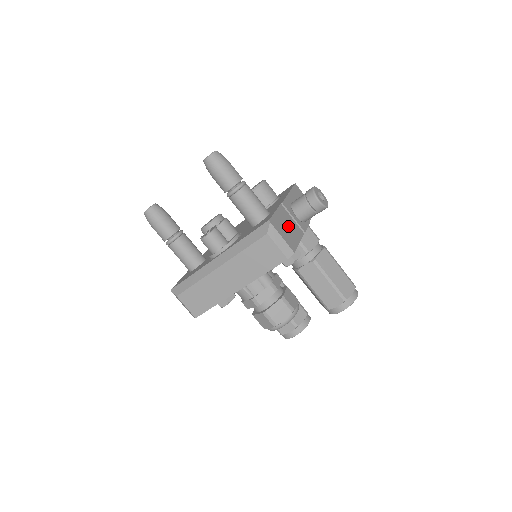
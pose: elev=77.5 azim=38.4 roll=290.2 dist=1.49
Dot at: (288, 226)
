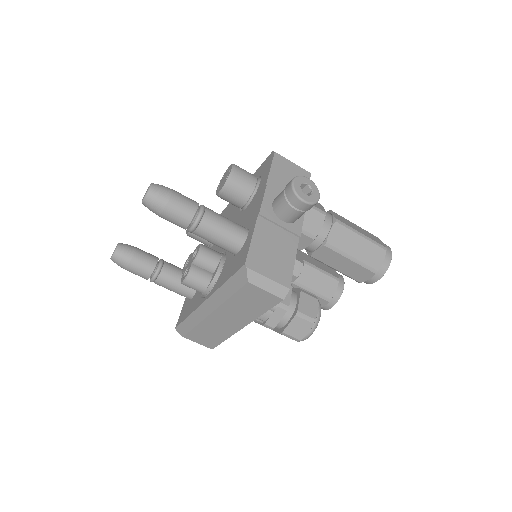
Dot at: (274, 247)
